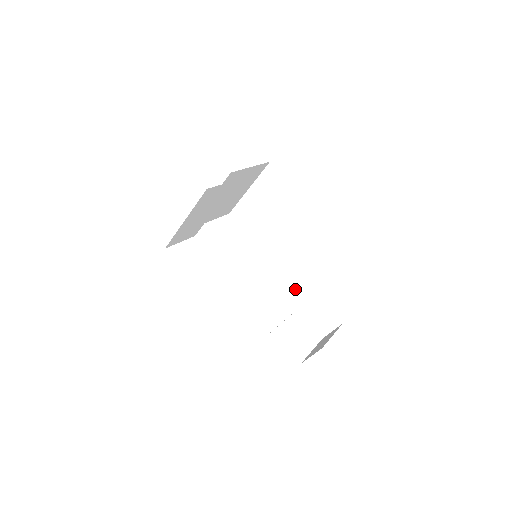
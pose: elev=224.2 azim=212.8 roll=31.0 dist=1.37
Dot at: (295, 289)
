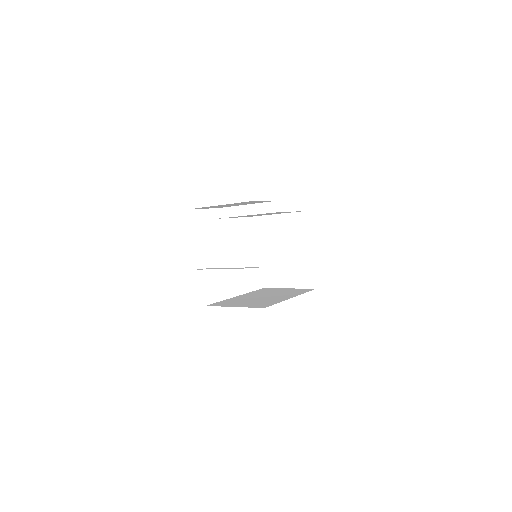
Dot at: occluded
